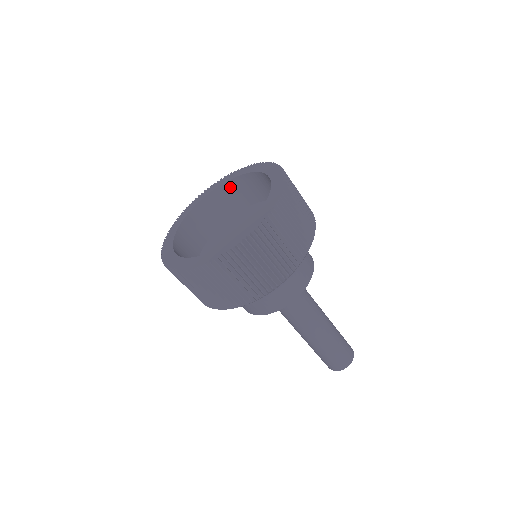
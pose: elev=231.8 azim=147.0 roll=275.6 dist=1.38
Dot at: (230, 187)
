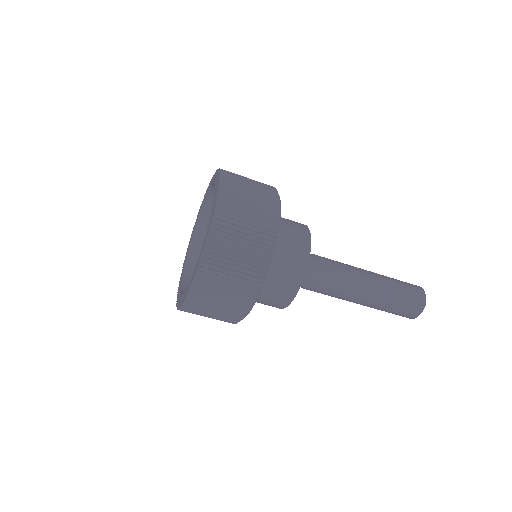
Dot at: (198, 241)
